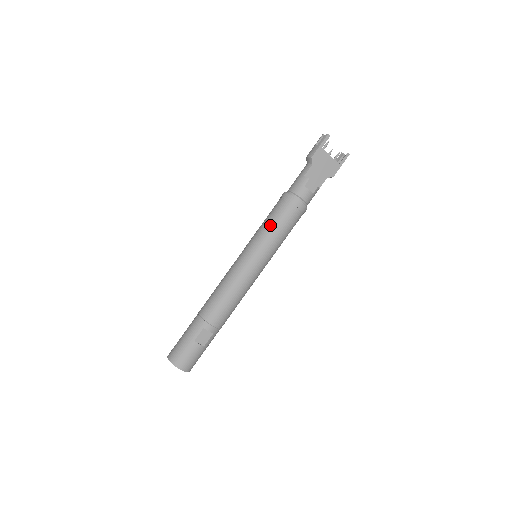
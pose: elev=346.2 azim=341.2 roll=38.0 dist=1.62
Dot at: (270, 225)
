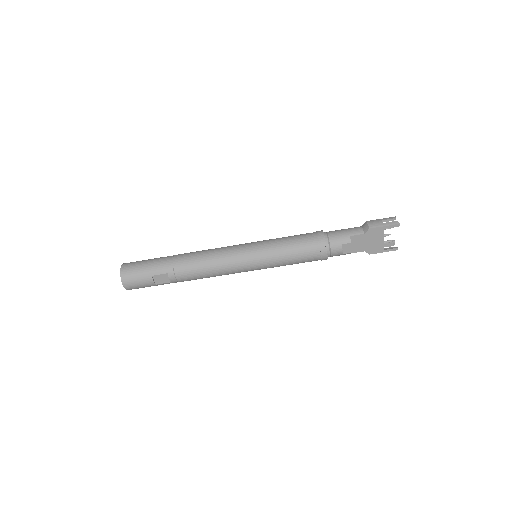
Dot at: (288, 248)
